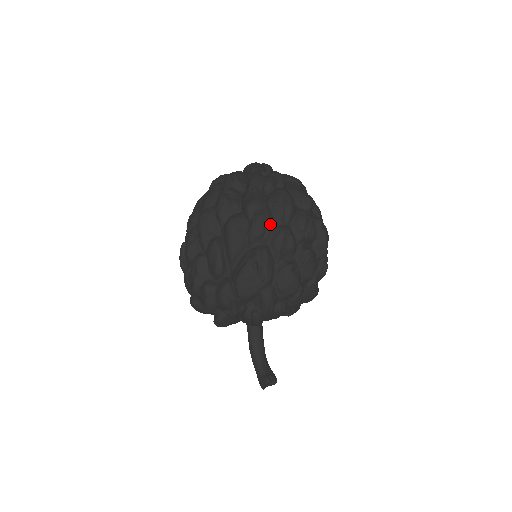
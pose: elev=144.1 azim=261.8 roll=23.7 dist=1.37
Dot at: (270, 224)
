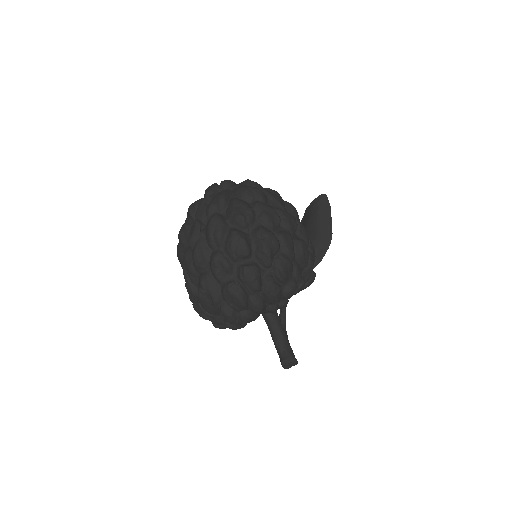
Dot at: (204, 254)
